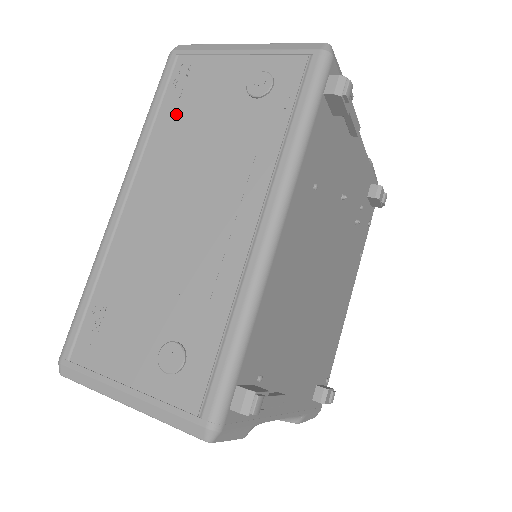
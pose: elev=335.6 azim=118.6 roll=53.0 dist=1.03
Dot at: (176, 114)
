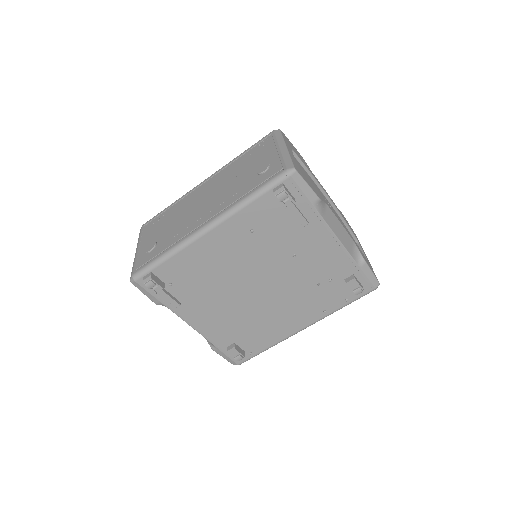
Dot at: (243, 160)
